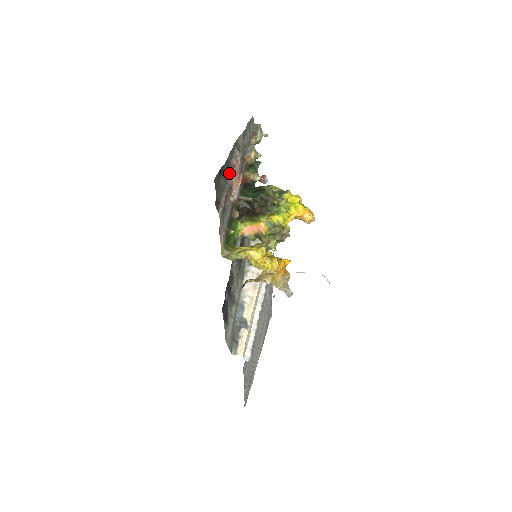
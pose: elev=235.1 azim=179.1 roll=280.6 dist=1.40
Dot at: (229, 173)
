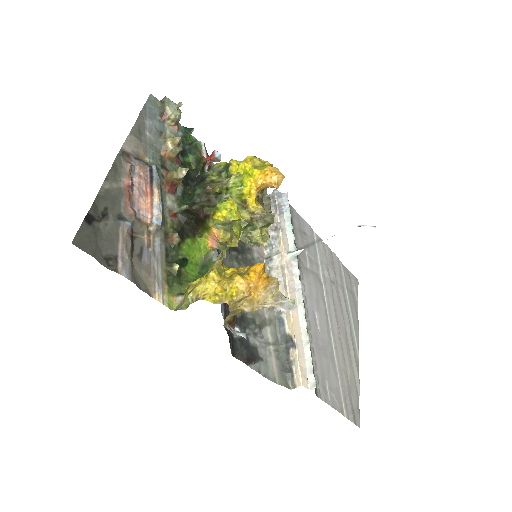
Dot at: (123, 203)
